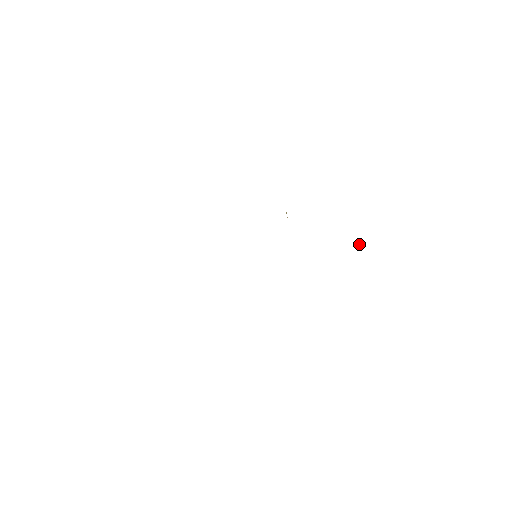
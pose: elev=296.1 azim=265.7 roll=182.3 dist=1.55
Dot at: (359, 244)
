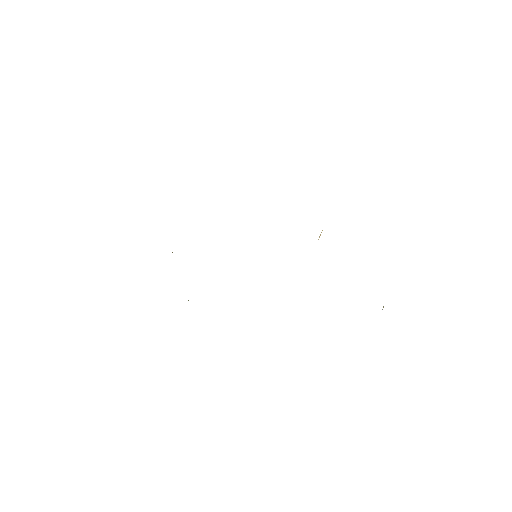
Dot at: (382, 309)
